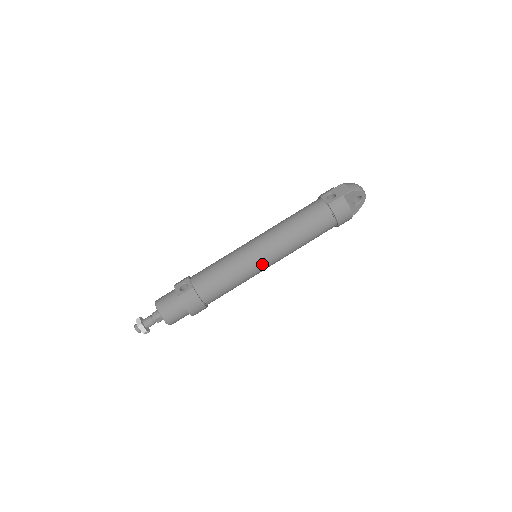
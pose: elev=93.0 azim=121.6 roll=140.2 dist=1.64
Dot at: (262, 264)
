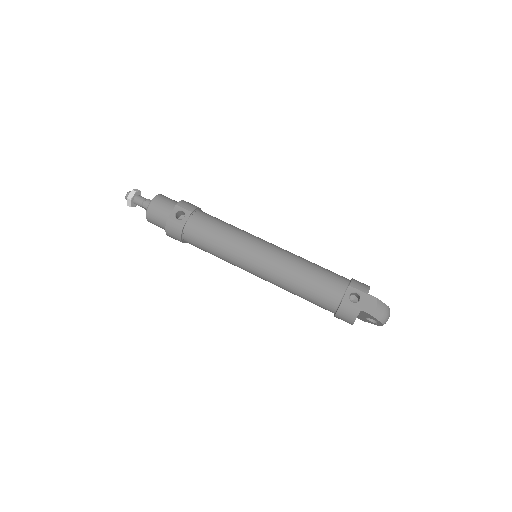
Dot at: (248, 270)
